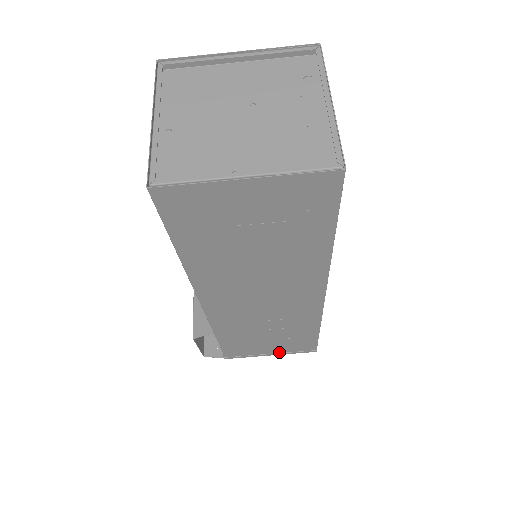
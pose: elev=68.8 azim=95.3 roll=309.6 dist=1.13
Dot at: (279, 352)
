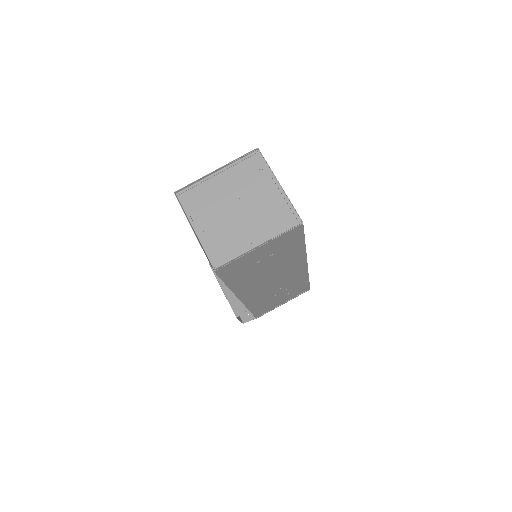
Dot at: (288, 300)
